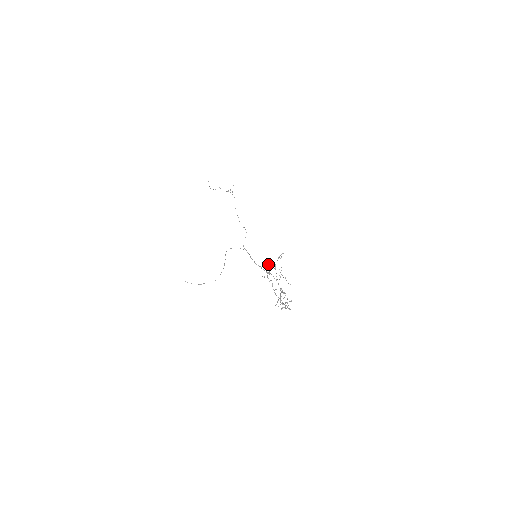
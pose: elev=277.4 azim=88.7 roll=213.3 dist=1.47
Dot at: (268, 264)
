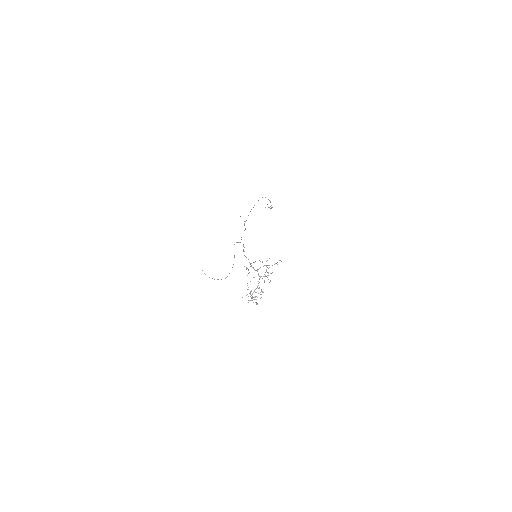
Dot at: occluded
